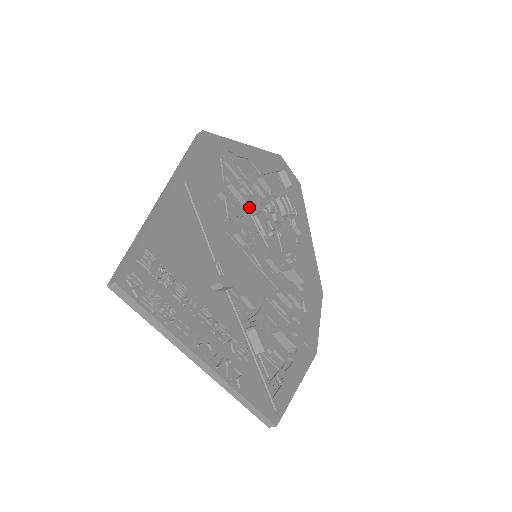
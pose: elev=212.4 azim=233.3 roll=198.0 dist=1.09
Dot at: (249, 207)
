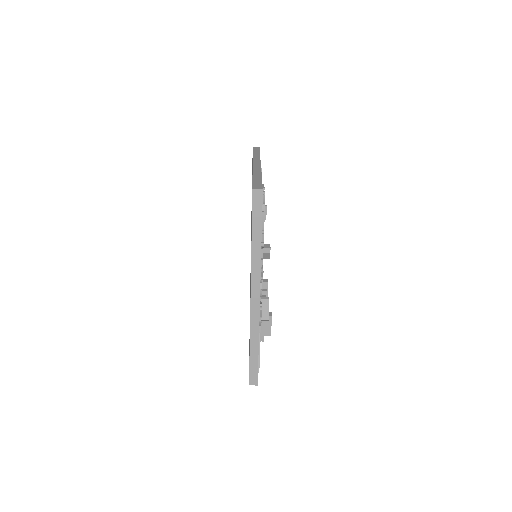
Dot at: occluded
